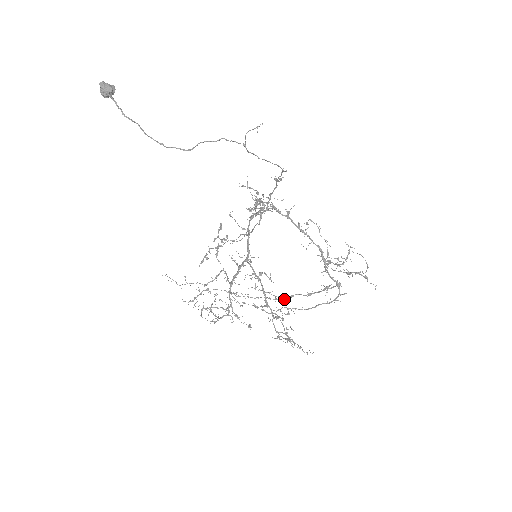
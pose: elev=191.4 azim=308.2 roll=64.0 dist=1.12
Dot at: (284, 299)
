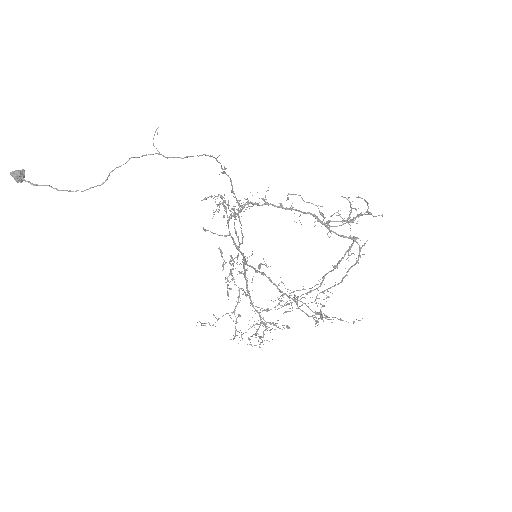
Dot at: occluded
